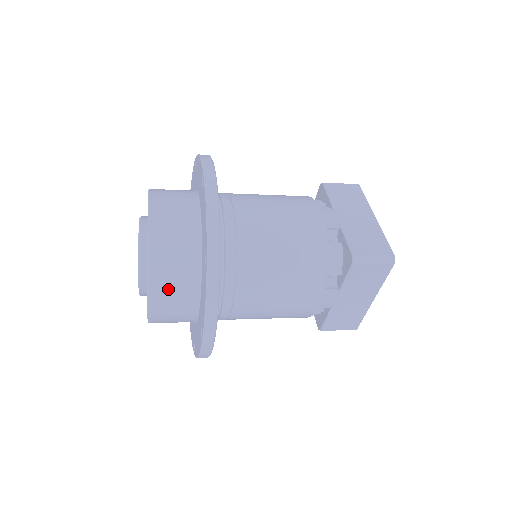
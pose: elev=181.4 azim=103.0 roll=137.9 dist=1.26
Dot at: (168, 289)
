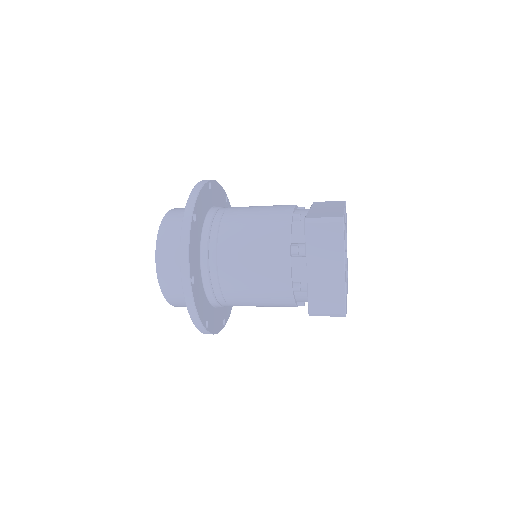
Dot at: (169, 253)
